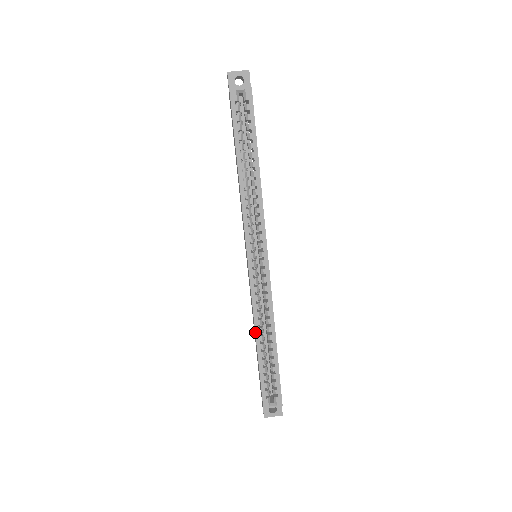
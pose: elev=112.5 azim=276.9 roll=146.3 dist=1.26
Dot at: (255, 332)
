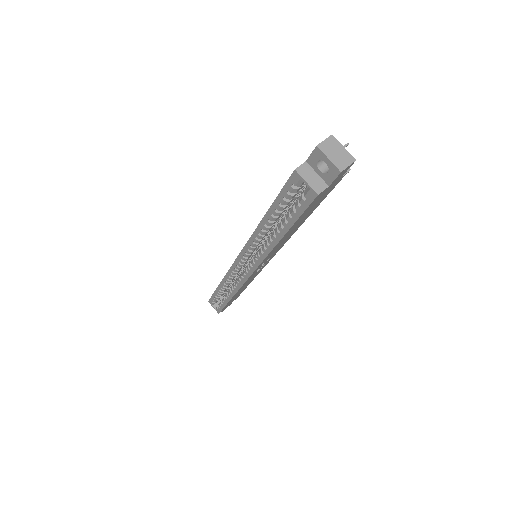
Dot at: (221, 282)
